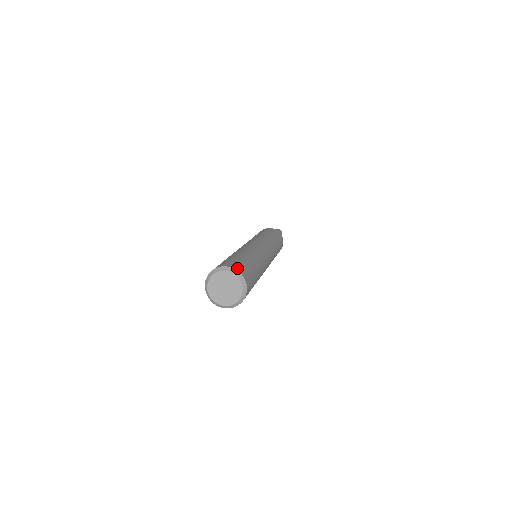
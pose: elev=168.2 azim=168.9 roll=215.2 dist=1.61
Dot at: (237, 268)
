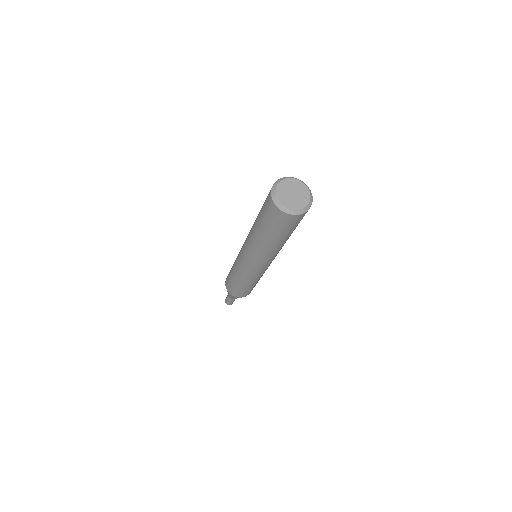
Dot at: occluded
